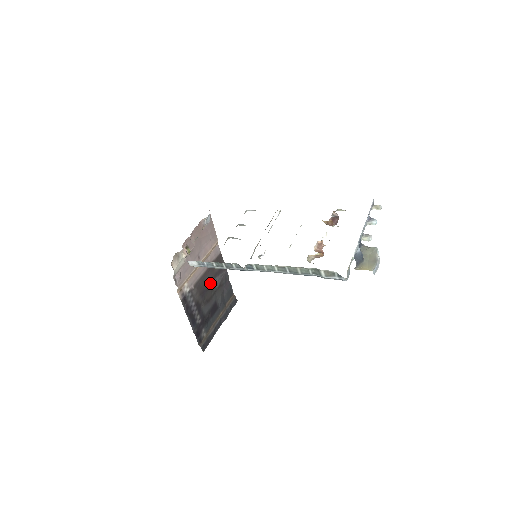
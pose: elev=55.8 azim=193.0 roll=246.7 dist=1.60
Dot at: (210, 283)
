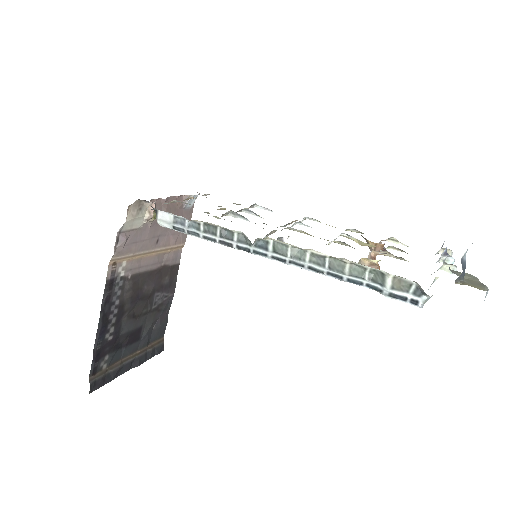
Dot at: (149, 292)
